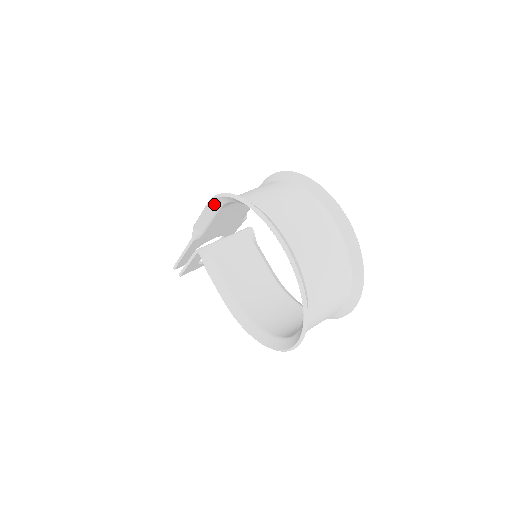
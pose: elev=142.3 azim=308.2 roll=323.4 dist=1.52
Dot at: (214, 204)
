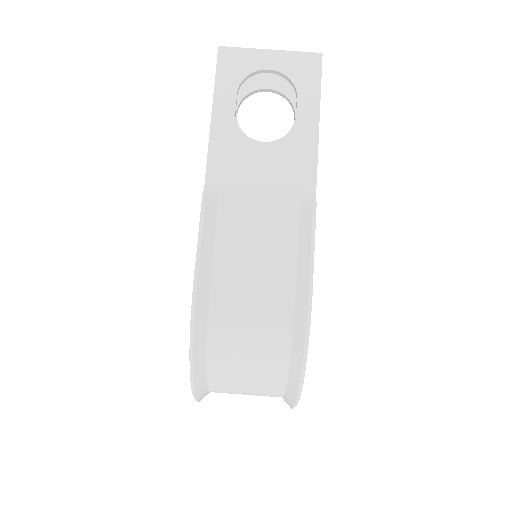
Dot at: (198, 295)
